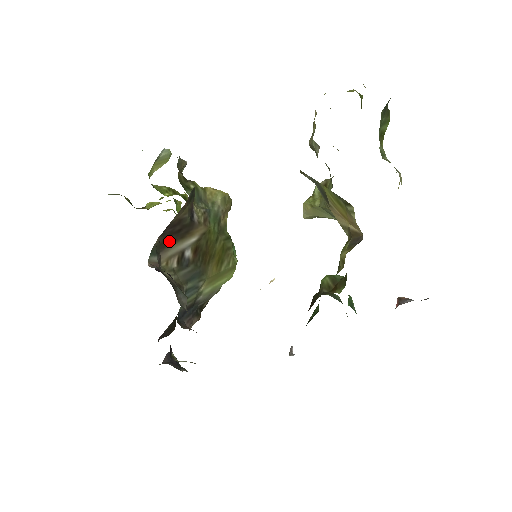
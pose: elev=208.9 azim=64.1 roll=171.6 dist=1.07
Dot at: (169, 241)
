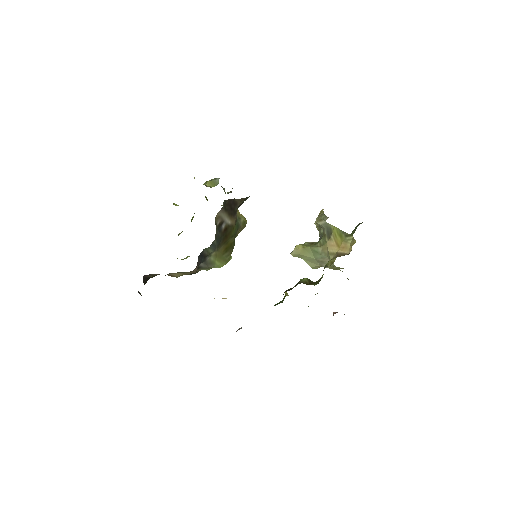
Dot at: (227, 208)
